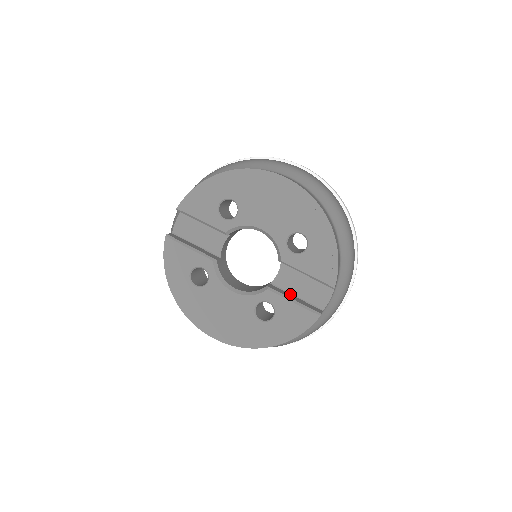
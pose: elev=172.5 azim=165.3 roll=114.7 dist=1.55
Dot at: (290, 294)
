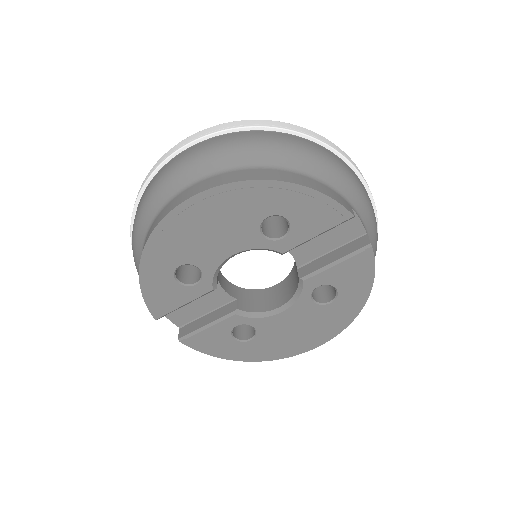
Dot at: (324, 256)
